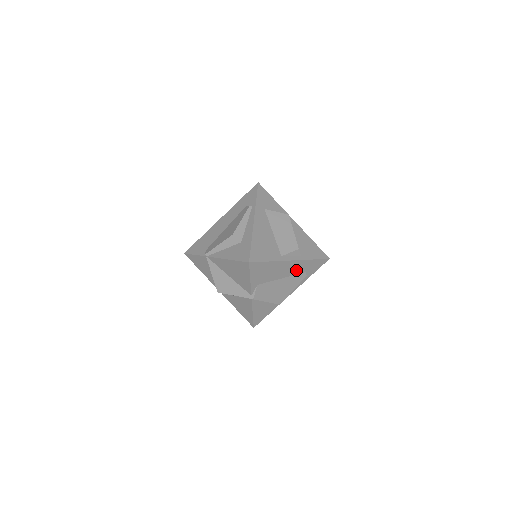
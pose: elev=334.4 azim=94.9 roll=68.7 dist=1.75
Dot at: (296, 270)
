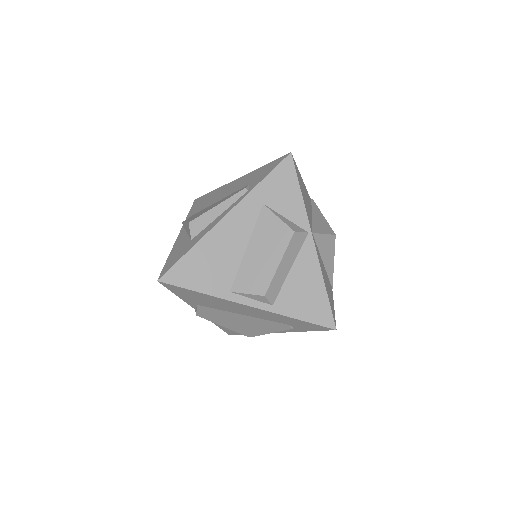
Dot at: (266, 316)
